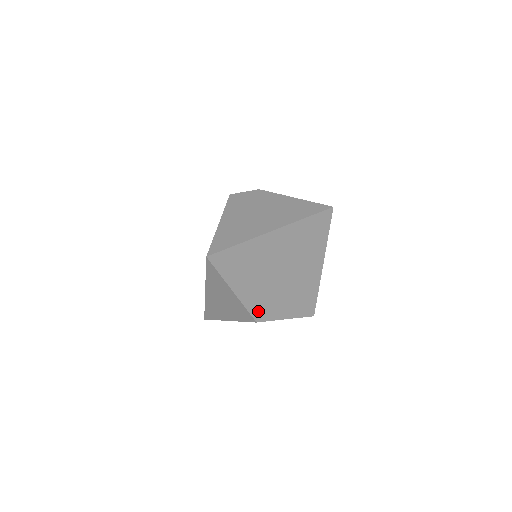
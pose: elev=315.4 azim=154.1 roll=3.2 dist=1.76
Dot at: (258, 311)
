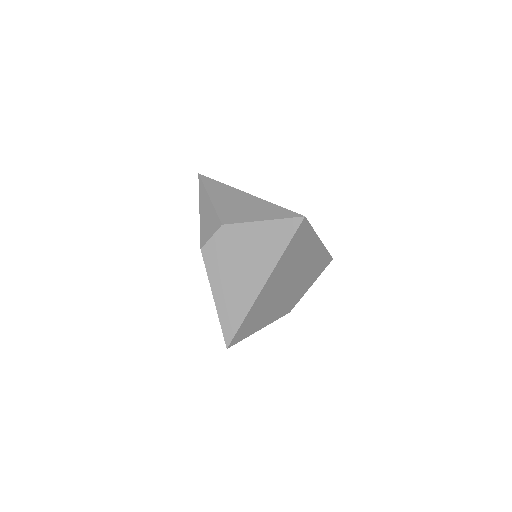
Dot at: (286, 310)
